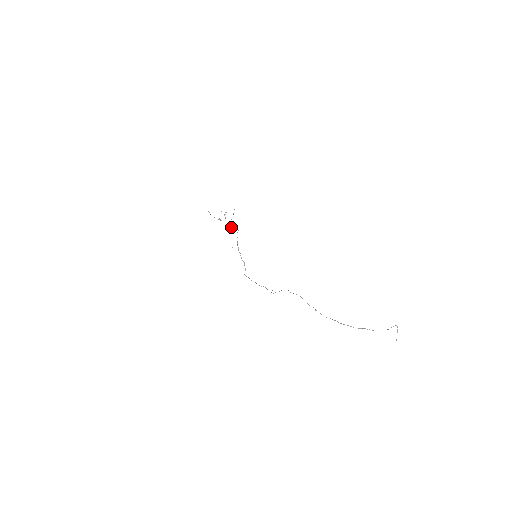
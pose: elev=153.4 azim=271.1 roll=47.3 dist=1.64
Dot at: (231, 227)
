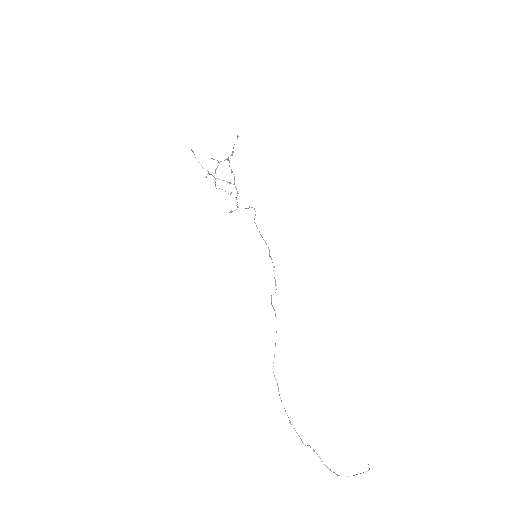
Dot at: (228, 182)
